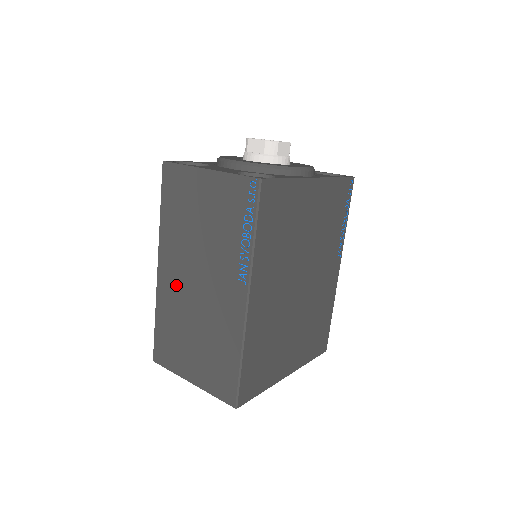
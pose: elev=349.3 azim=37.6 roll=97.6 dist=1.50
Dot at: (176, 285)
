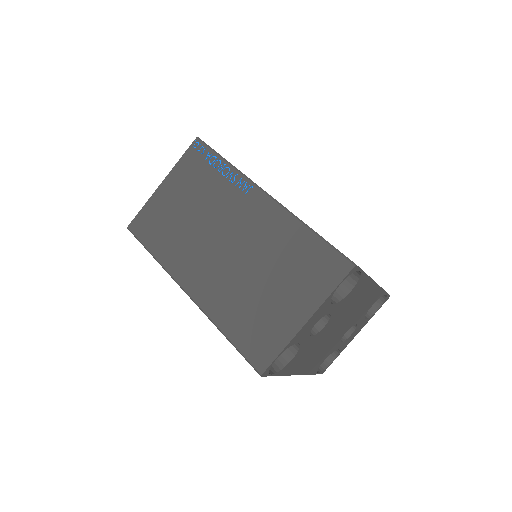
Dot at: (212, 276)
